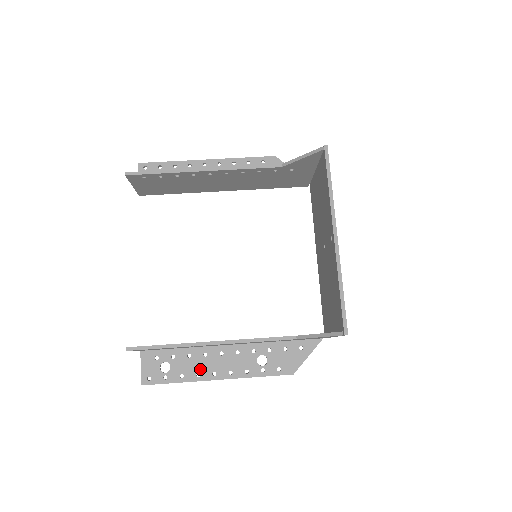
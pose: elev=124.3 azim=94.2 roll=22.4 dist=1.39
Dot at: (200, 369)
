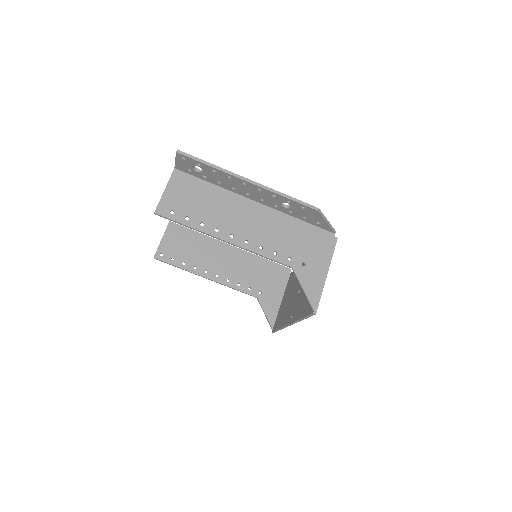
Dot at: occluded
